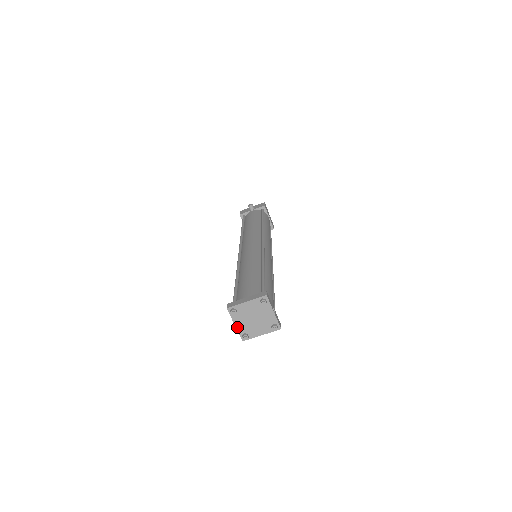
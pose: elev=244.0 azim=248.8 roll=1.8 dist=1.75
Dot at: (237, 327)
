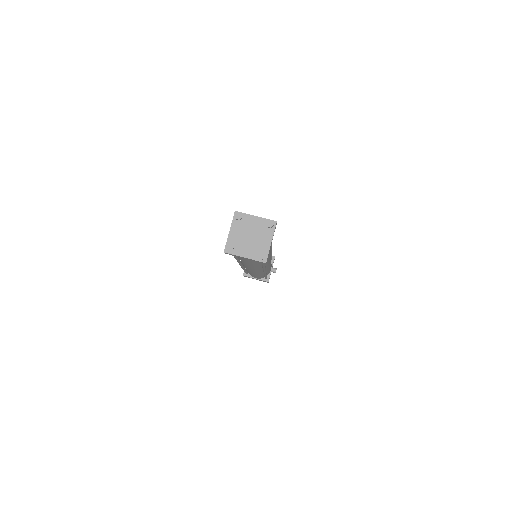
Dot at: (248, 257)
